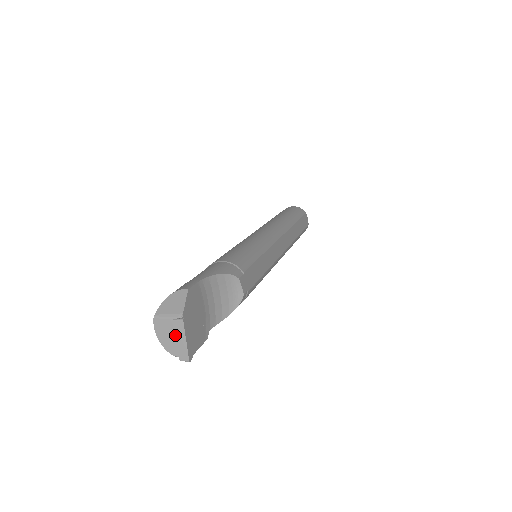
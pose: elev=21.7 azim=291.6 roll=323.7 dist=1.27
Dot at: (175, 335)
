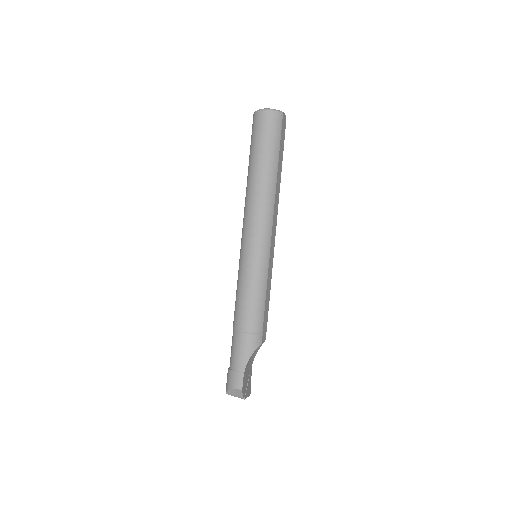
Dot at: occluded
